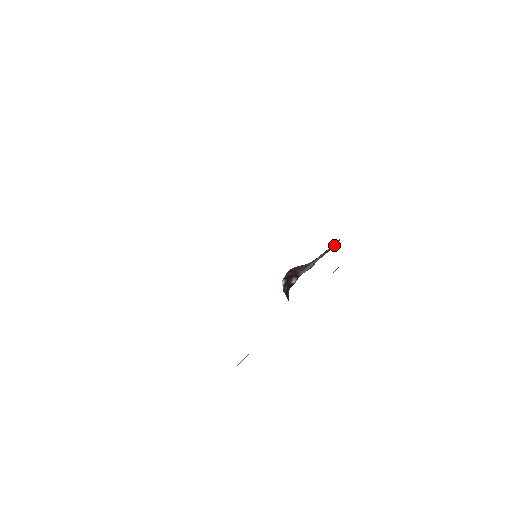
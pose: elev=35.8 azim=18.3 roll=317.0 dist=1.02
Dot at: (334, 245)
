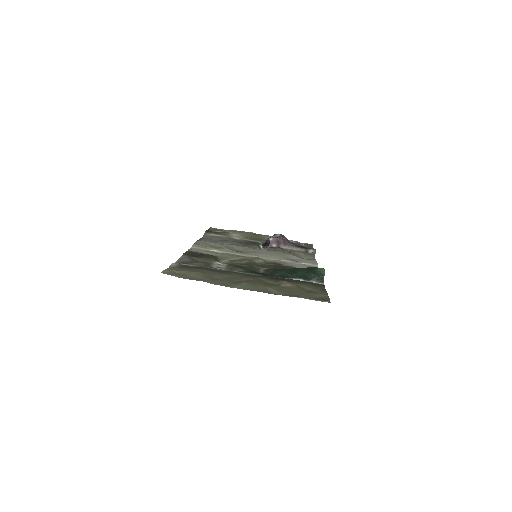
Dot at: (310, 252)
